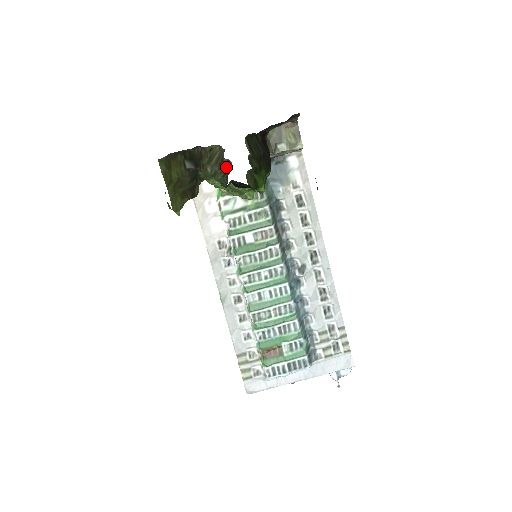
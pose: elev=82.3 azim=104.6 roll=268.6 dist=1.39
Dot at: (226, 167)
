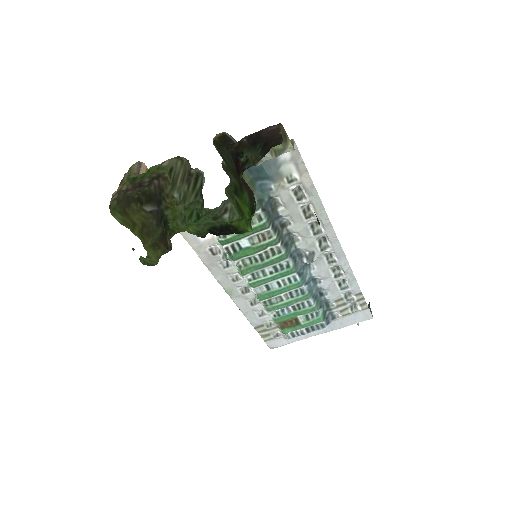
Dot at: (197, 182)
